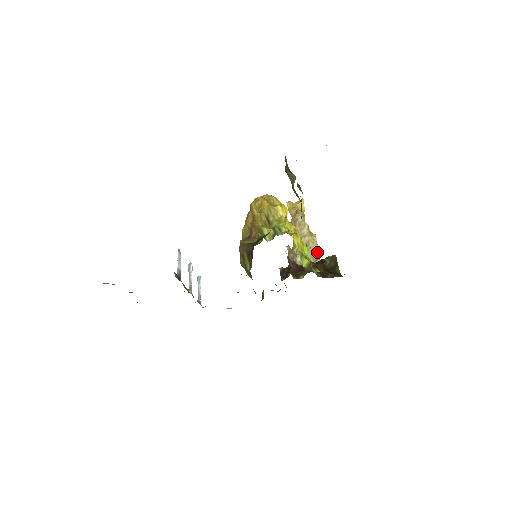
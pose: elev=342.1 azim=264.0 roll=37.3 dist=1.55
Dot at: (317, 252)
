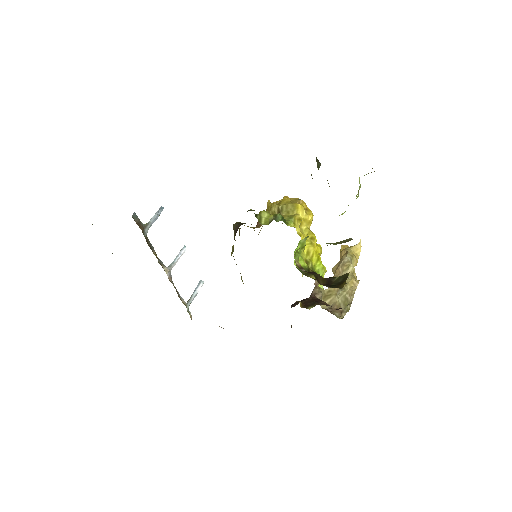
Dot at: (351, 297)
